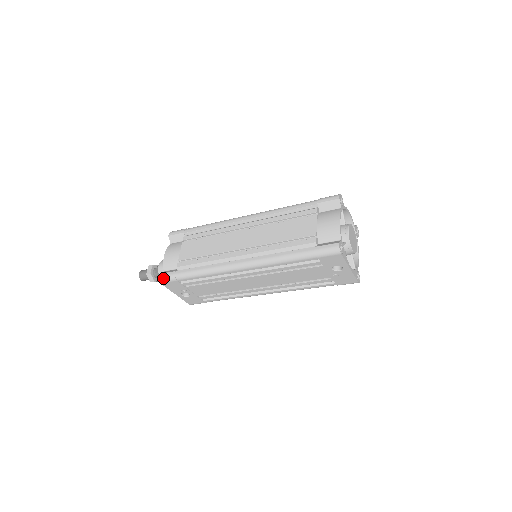
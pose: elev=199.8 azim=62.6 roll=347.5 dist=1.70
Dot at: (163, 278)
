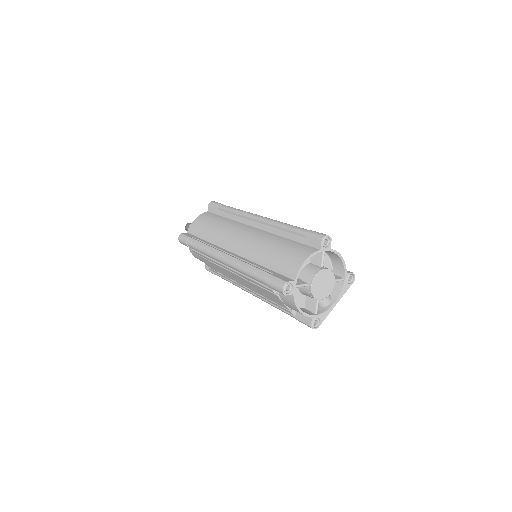
Dot at: occluded
